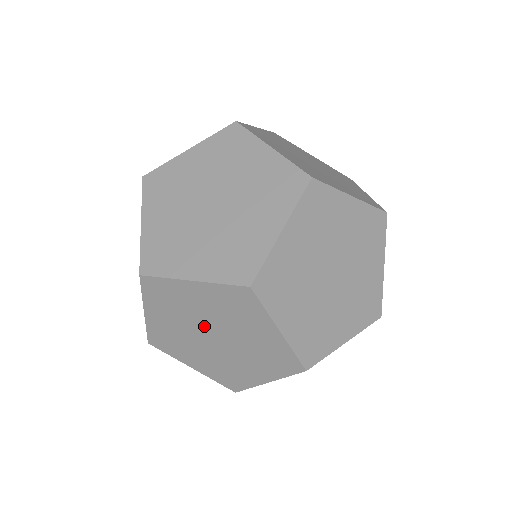
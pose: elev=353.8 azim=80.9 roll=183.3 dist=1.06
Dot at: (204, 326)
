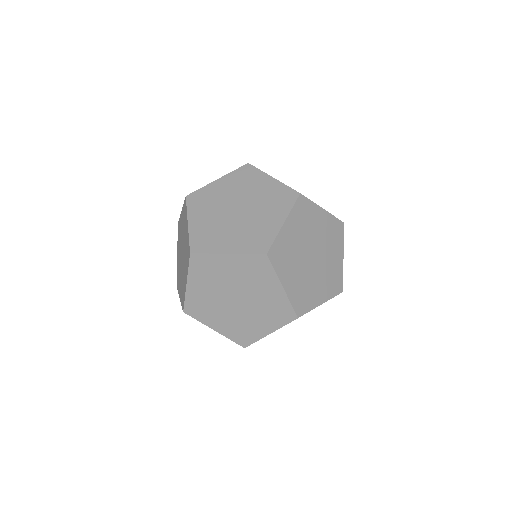
Dot at: (230, 290)
